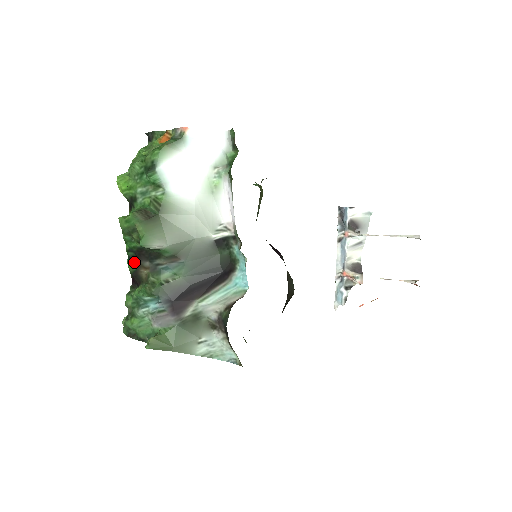
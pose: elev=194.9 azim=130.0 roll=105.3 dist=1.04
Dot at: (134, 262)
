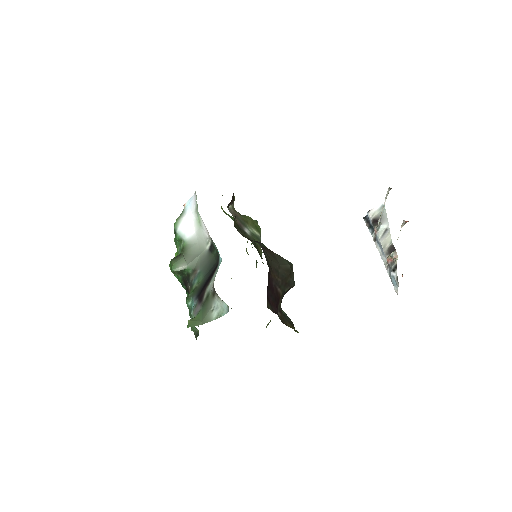
Dot at: (188, 292)
